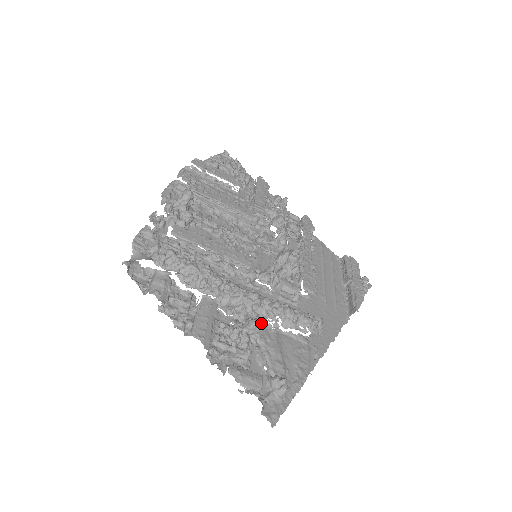
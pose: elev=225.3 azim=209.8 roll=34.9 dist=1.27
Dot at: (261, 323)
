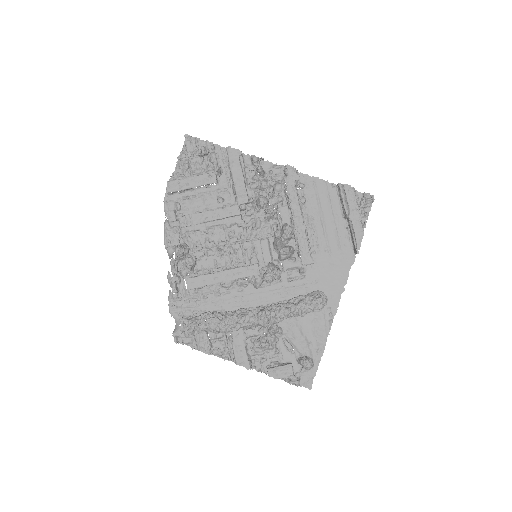
Dot at: occluded
